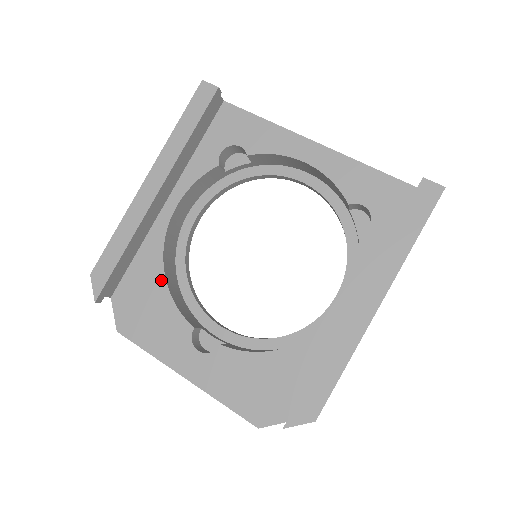
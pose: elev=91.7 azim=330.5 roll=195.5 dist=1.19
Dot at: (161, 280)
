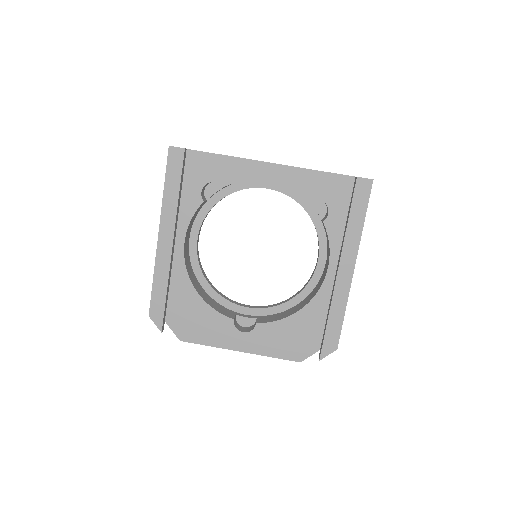
Dot at: (196, 297)
